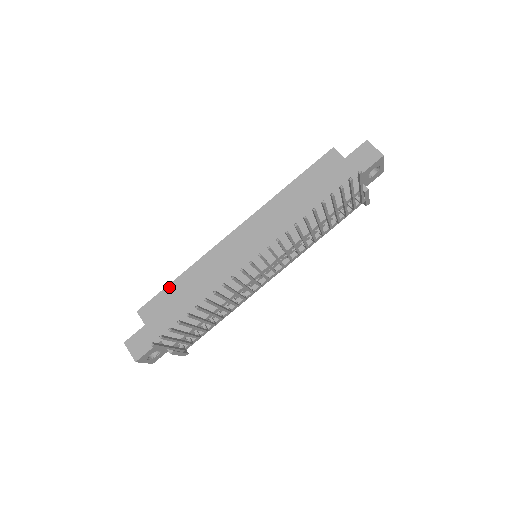
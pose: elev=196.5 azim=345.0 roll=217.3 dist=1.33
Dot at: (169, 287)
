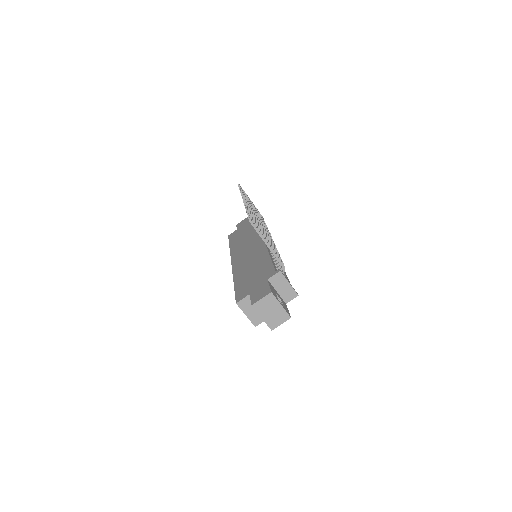
Dot at: (236, 287)
